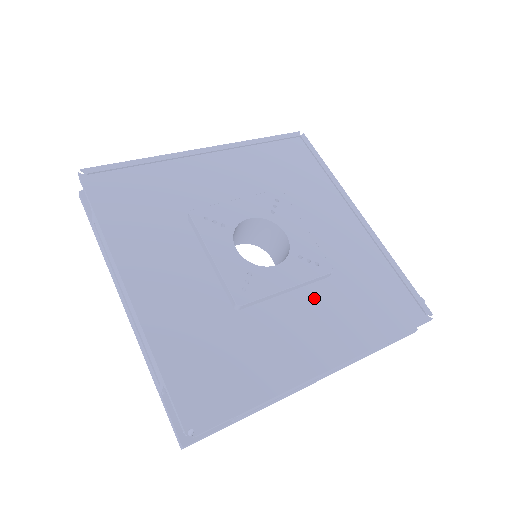
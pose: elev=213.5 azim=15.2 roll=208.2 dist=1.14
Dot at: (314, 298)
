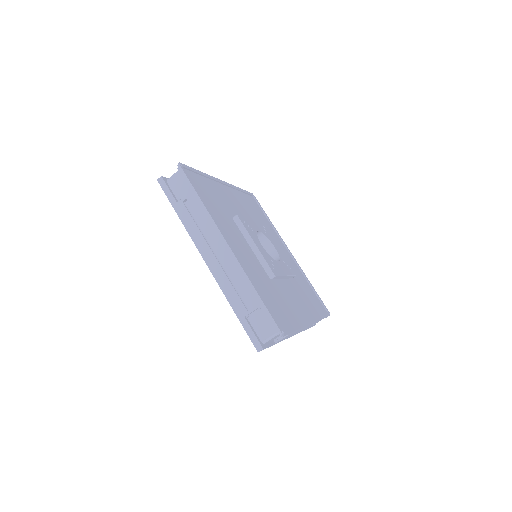
Dot at: (292, 286)
